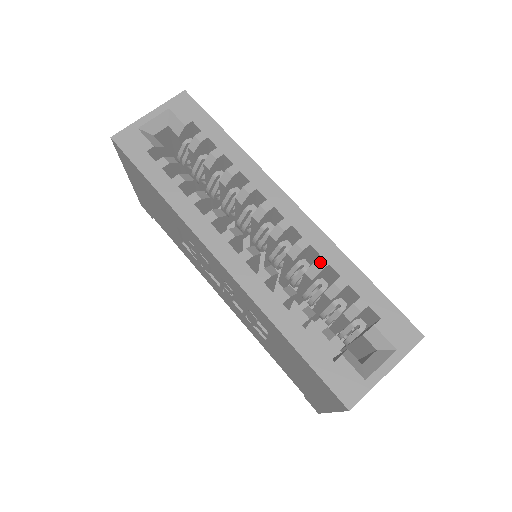
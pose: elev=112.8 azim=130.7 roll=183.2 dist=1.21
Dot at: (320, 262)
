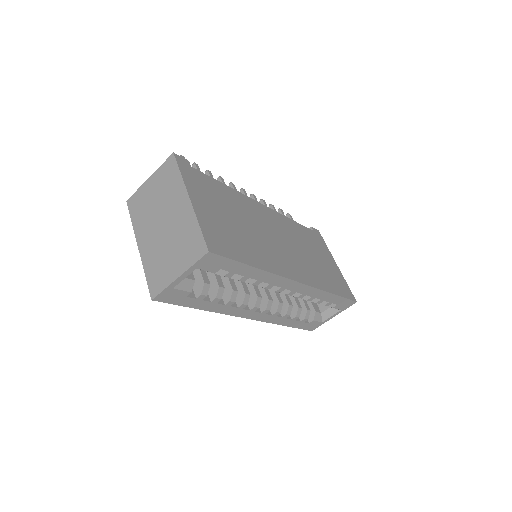
Dot at: (310, 299)
